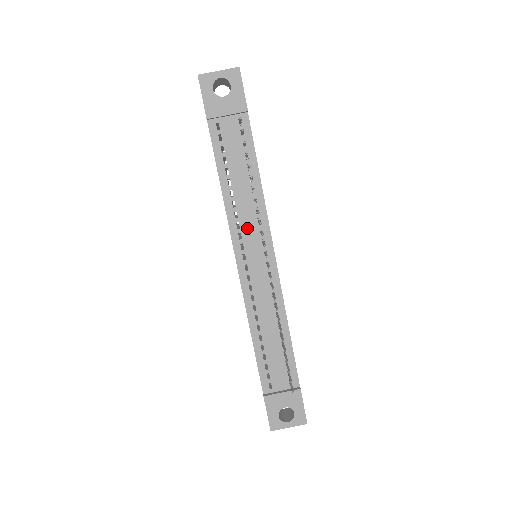
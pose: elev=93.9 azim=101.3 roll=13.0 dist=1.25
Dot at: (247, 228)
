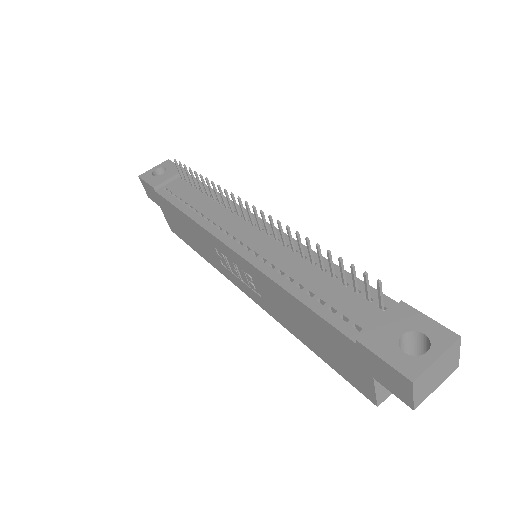
Dot at: (223, 220)
